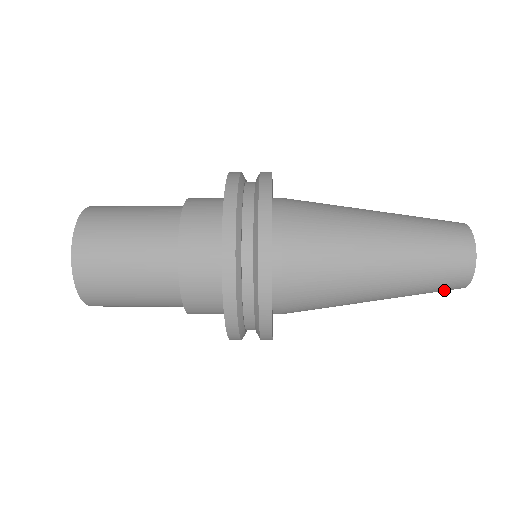
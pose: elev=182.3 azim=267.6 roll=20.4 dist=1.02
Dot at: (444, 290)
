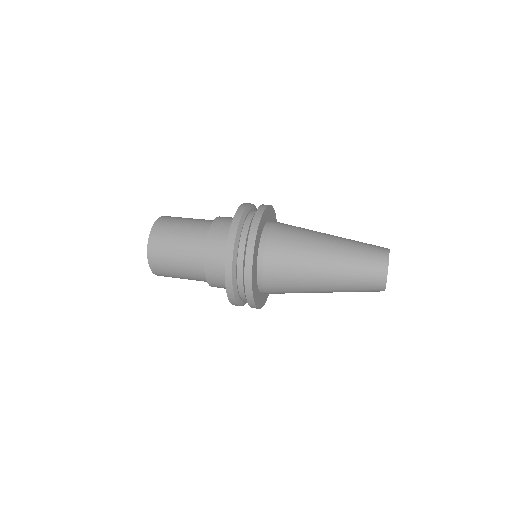
Dot at: occluded
